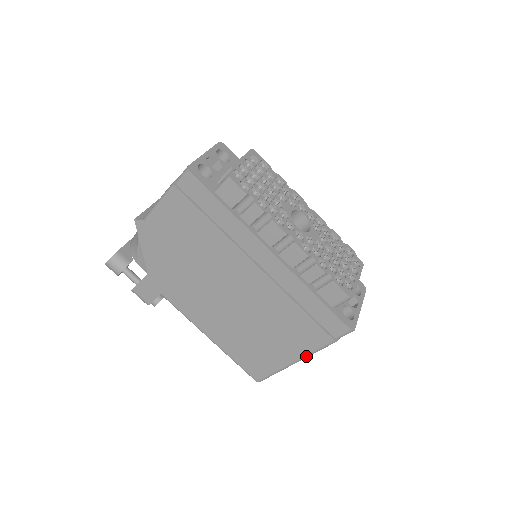
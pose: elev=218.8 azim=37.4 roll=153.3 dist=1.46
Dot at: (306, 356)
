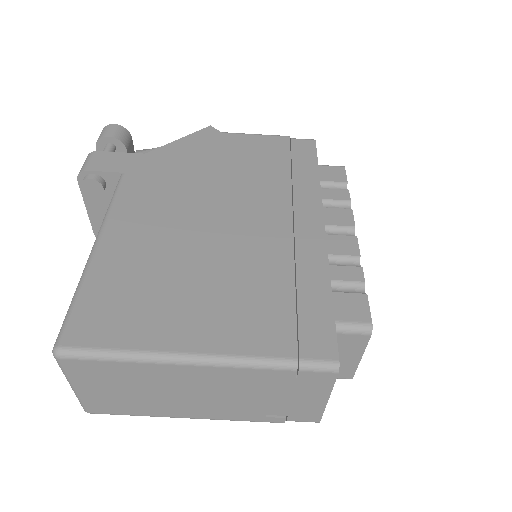
Dot at: (217, 357)
